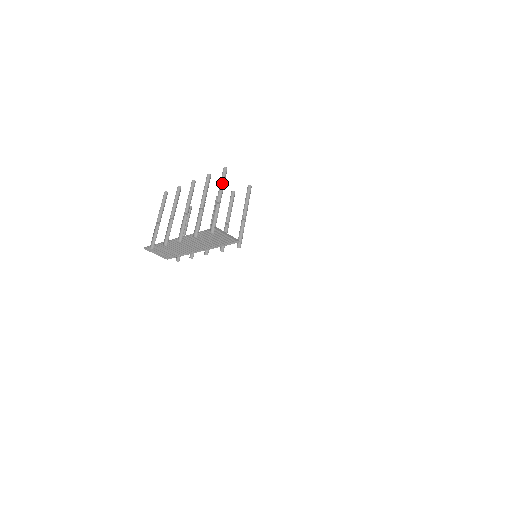
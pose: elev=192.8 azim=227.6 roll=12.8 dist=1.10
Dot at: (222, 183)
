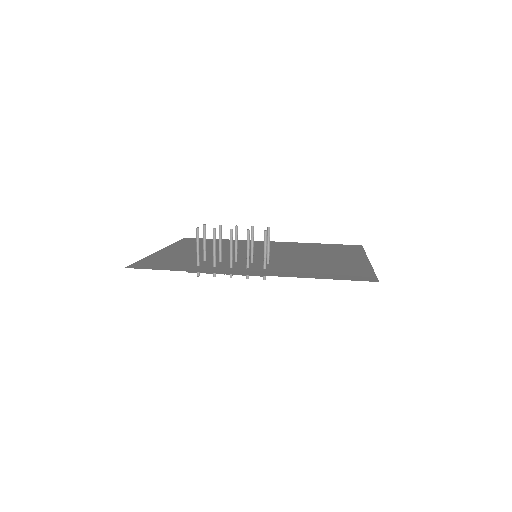
Dot at: (266, 244)
